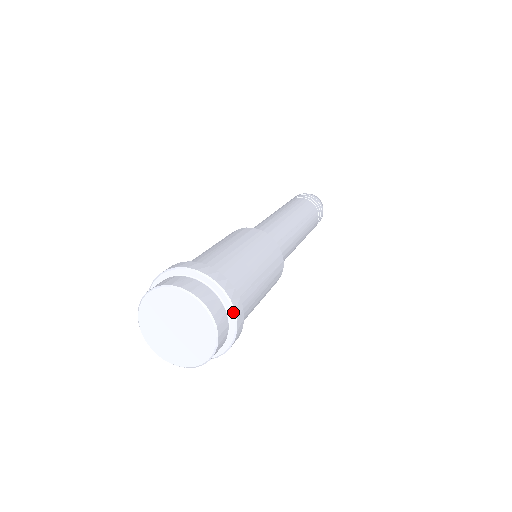
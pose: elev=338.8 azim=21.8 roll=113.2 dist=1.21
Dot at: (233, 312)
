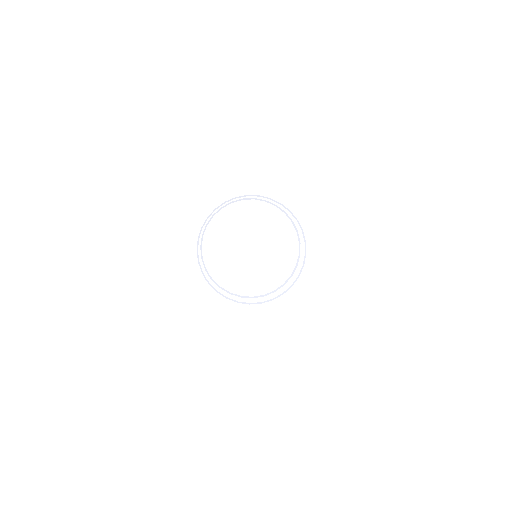
Dot at: (302, 266)
